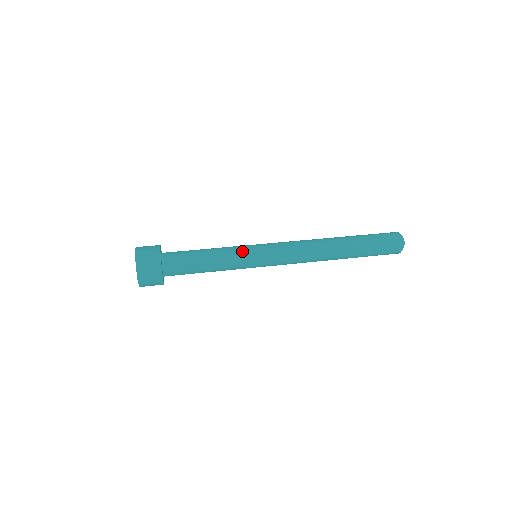
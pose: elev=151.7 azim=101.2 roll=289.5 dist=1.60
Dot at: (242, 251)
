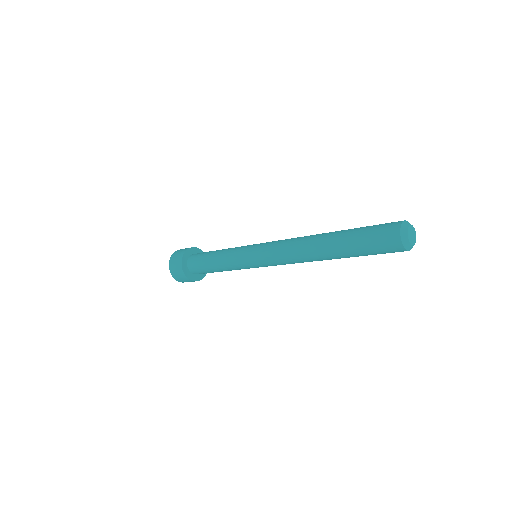
Dot at: (238, 251)
